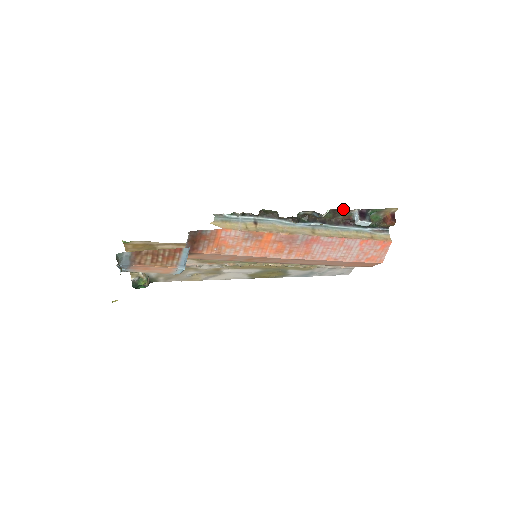
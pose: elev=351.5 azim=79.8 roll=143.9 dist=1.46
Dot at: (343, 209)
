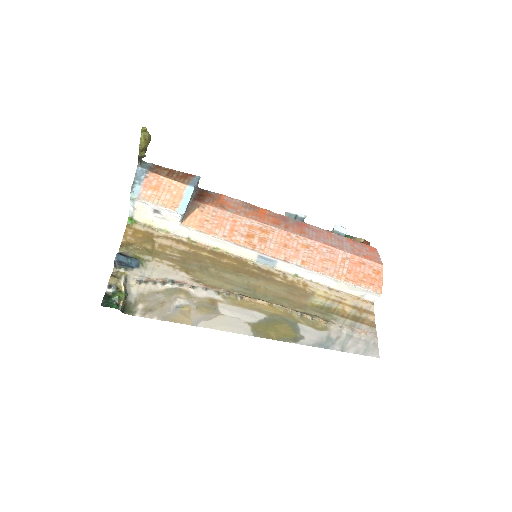
Dot at: occluded
